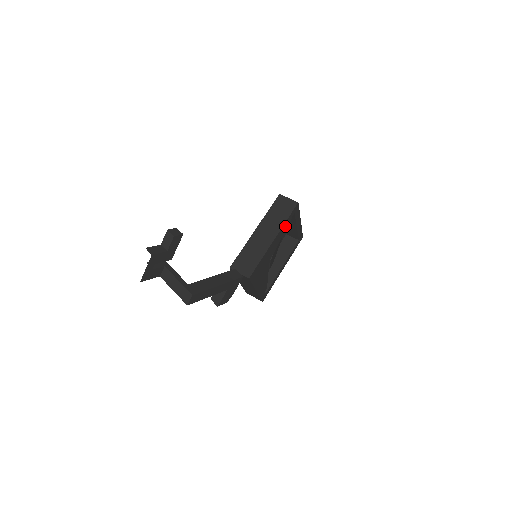
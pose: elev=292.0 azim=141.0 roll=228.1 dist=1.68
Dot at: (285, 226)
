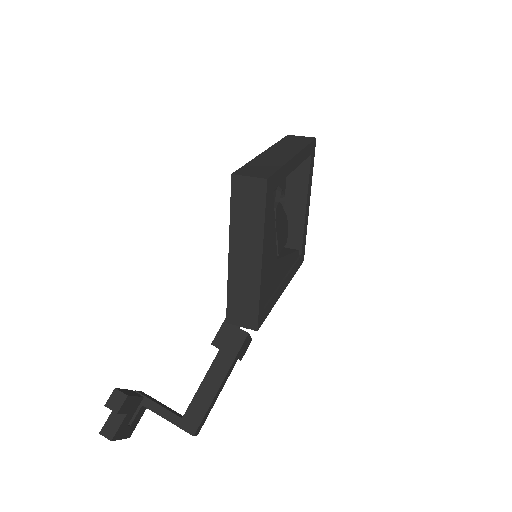
Dot at: (268, 222)
